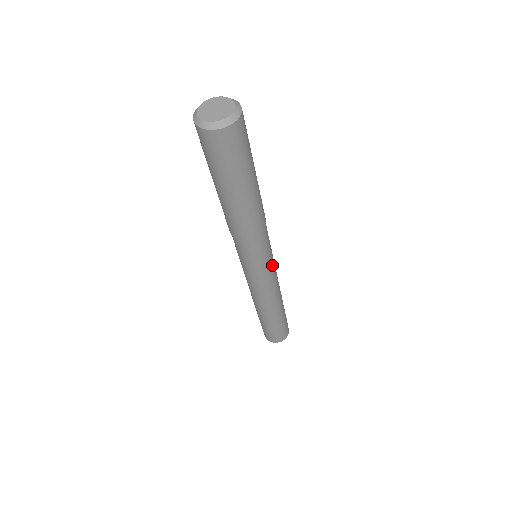
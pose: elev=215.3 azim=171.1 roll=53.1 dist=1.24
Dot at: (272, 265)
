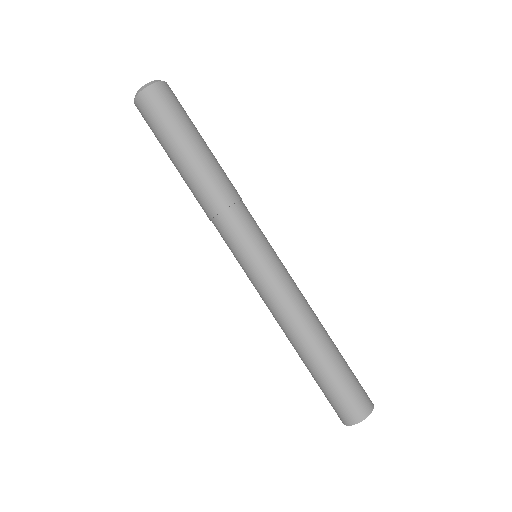
Dot at: (270, 261)
